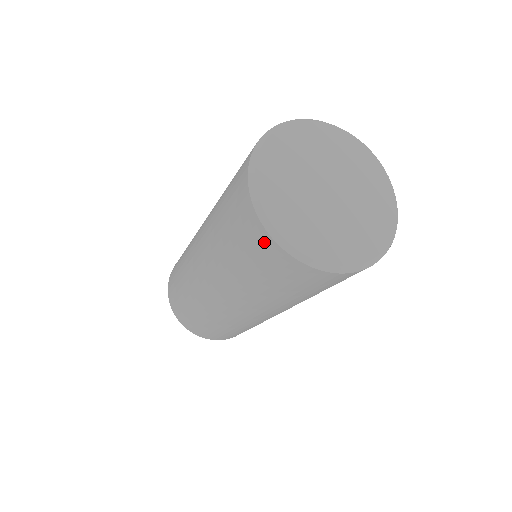
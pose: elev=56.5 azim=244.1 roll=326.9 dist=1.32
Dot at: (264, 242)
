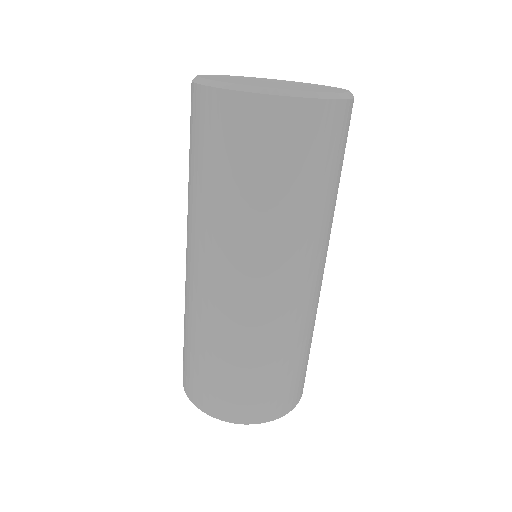
Dot at: (226, 107)
